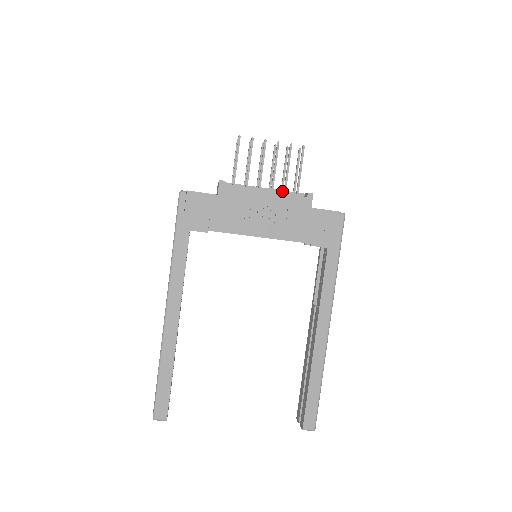
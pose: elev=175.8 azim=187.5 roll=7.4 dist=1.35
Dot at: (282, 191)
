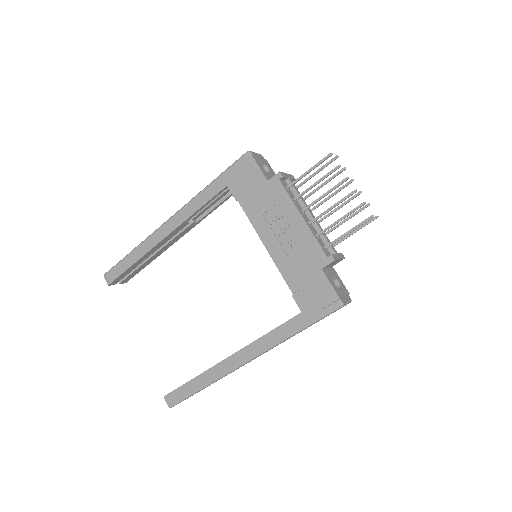
Dot at: occluded
